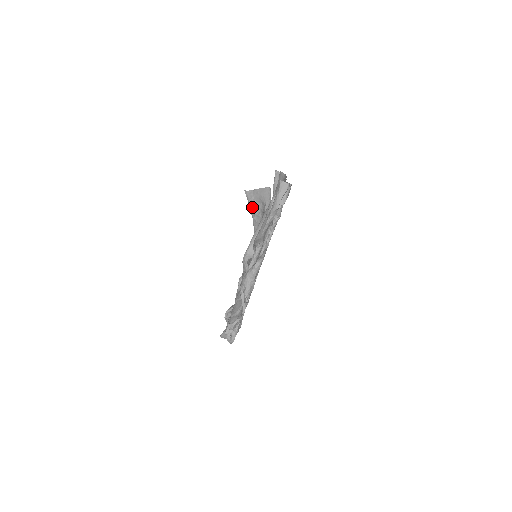
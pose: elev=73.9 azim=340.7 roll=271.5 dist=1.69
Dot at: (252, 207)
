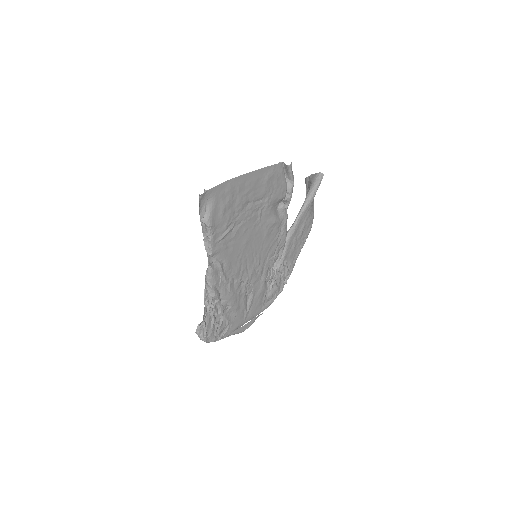
Dot at: occluded
